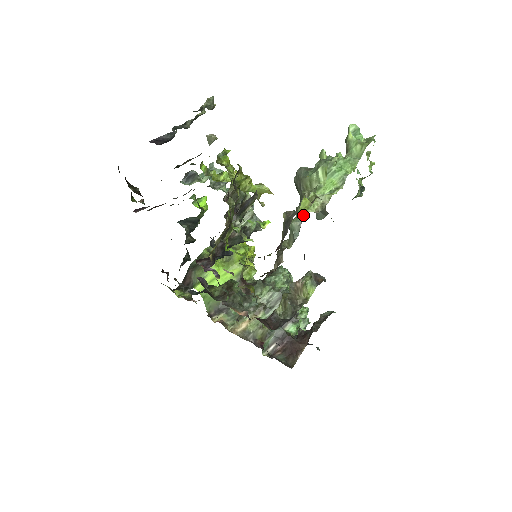
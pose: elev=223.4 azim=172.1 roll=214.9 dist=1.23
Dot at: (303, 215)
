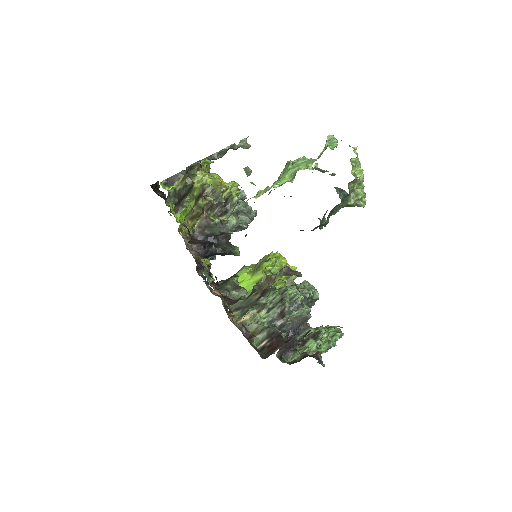
Dot at: occluded
